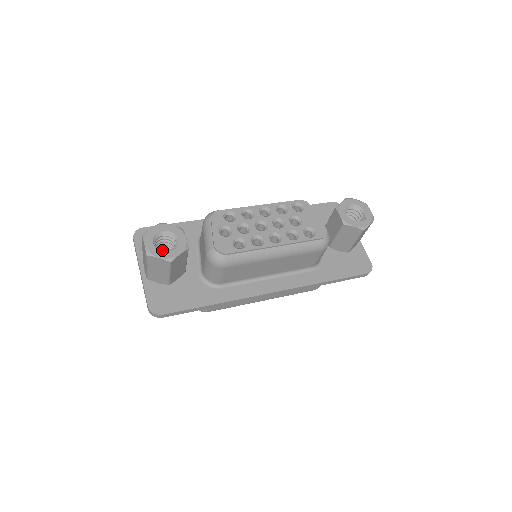
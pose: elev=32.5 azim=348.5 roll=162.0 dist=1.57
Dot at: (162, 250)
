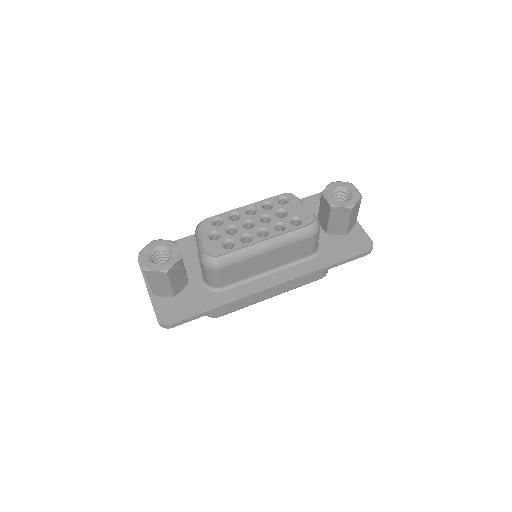
Dot at: occluded
